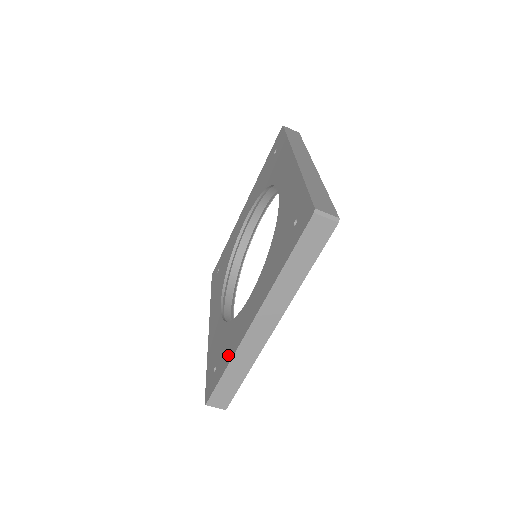
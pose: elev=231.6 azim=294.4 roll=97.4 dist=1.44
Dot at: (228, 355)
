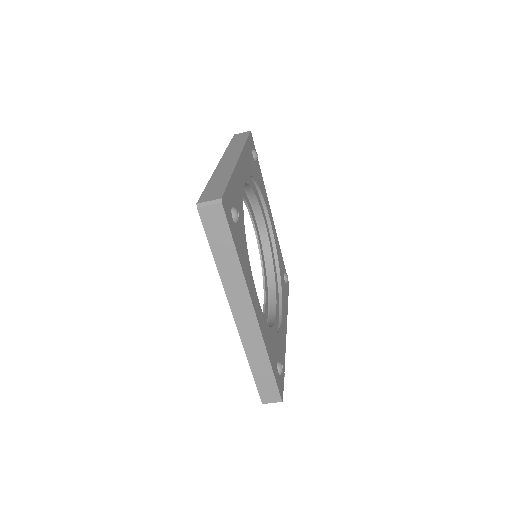
Dot at: occluded
